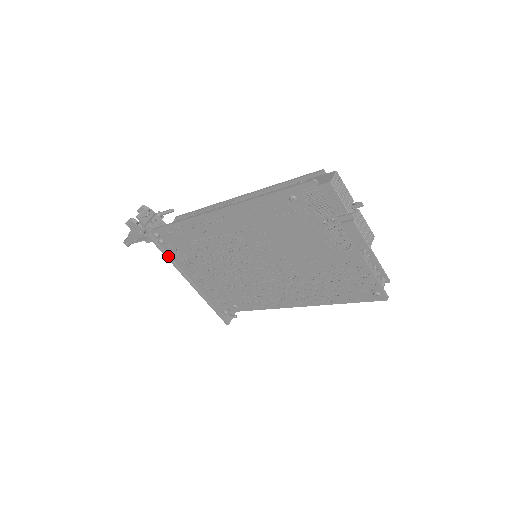
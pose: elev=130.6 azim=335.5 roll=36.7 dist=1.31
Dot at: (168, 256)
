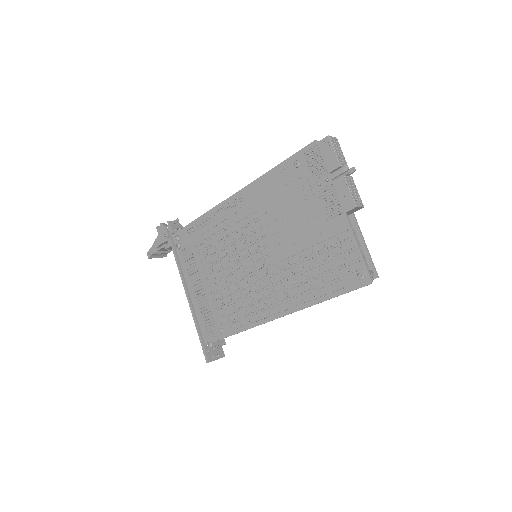
Dot at: (179, 264)
